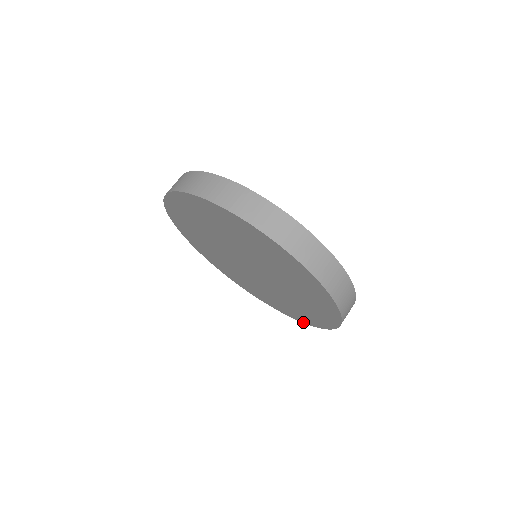
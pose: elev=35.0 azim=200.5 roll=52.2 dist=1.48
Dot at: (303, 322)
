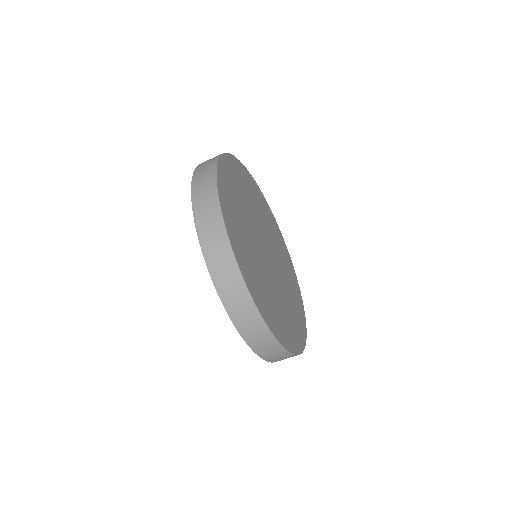
Dot at: occluded
